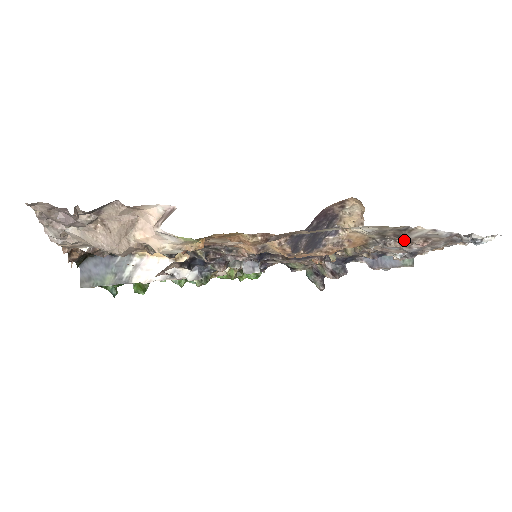
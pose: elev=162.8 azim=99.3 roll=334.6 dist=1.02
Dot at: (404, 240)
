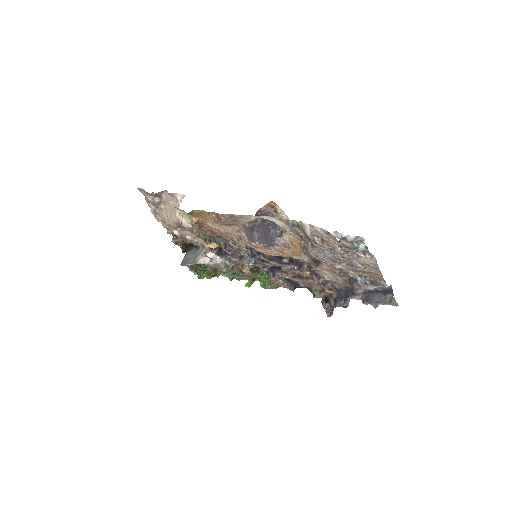
Dot at: (311, 240)
